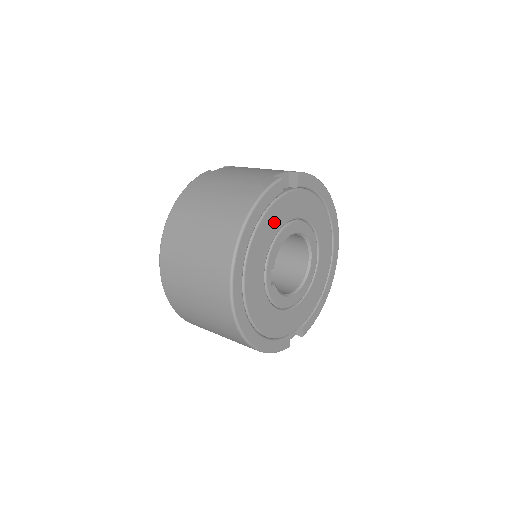
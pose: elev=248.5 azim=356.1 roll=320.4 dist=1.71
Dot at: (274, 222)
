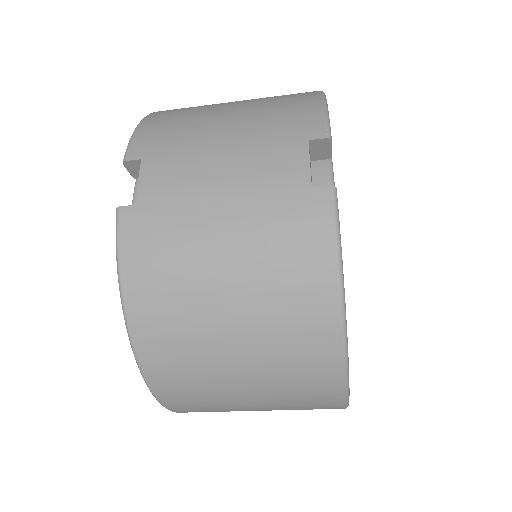
Dot at: occluded
